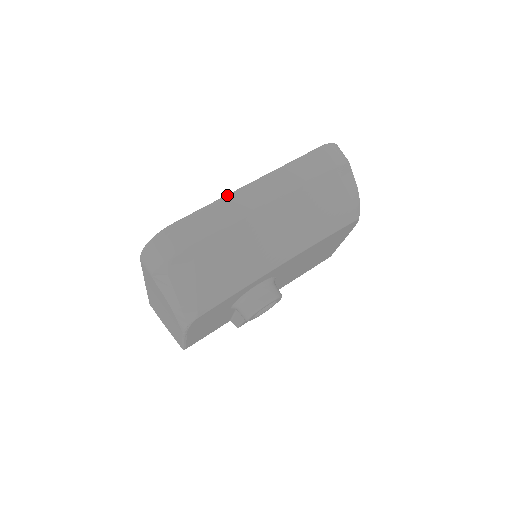
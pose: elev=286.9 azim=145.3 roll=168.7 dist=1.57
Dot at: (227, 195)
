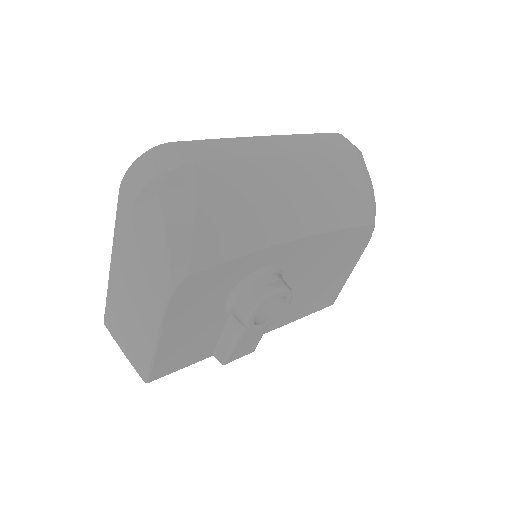
Dot at: (238, 137)
